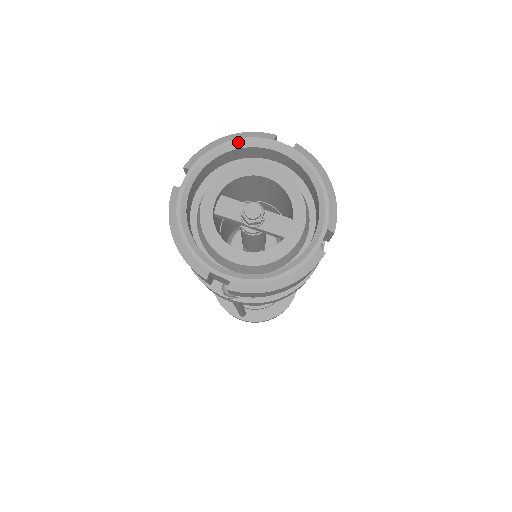
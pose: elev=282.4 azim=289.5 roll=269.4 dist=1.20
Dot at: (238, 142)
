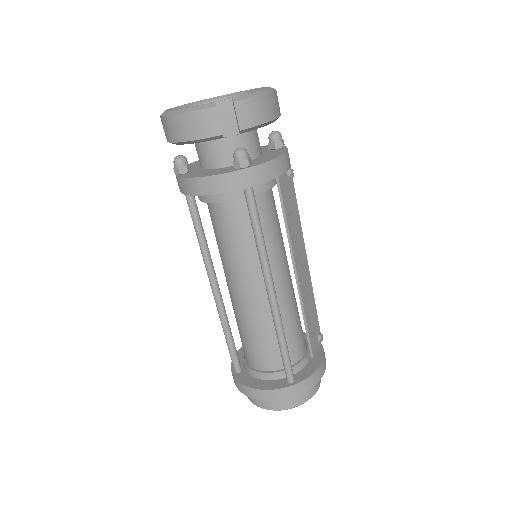
Dot at: (251, 89)
